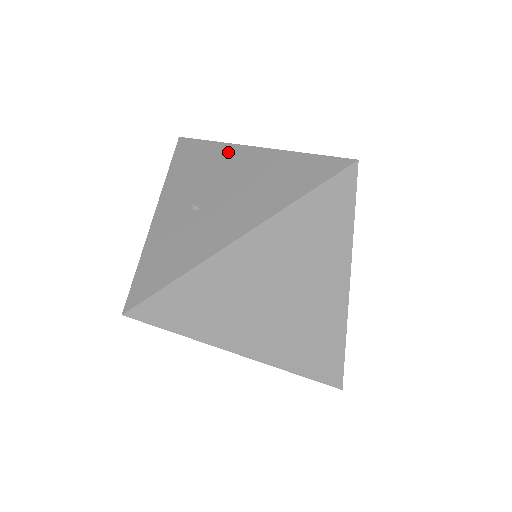
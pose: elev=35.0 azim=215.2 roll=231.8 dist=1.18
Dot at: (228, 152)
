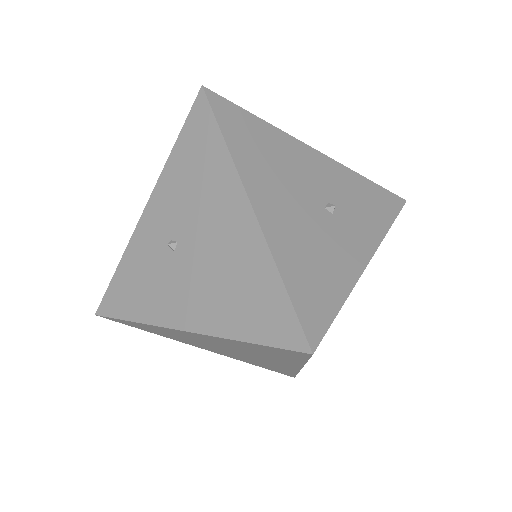
Dot at: (227, 185)
